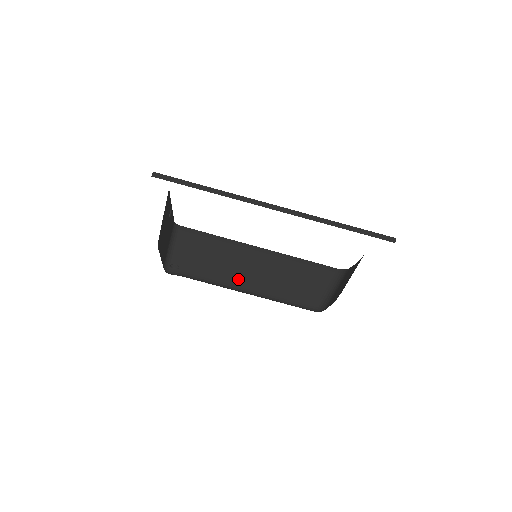
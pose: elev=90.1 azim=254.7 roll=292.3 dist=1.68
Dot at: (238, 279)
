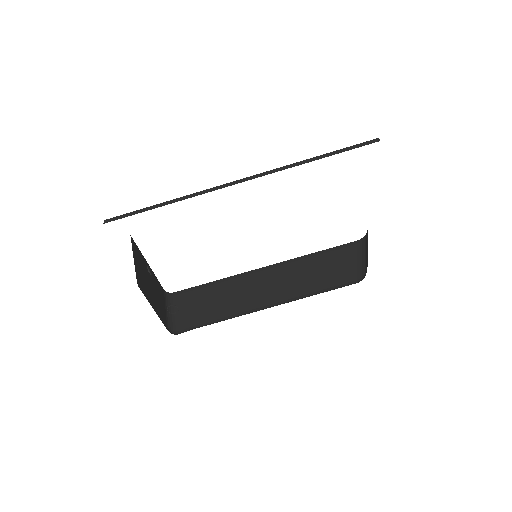
Dot at: (256, 302)
